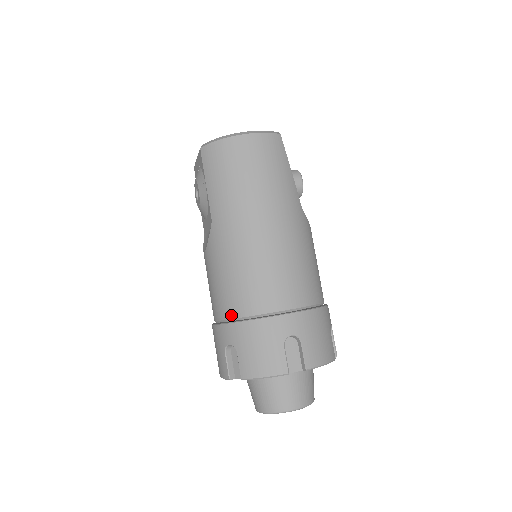
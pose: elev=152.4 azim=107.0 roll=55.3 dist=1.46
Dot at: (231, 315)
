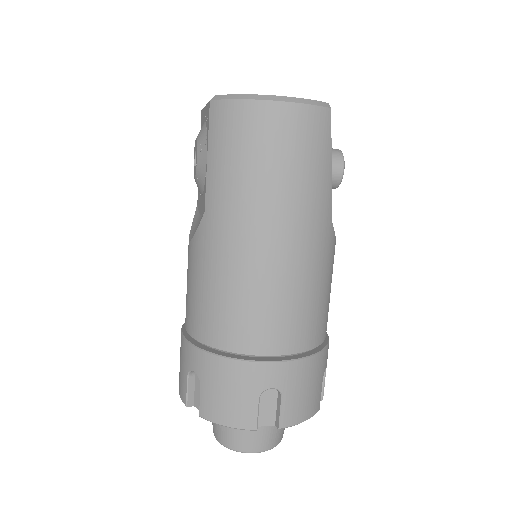
Dot at: (203, 339)
